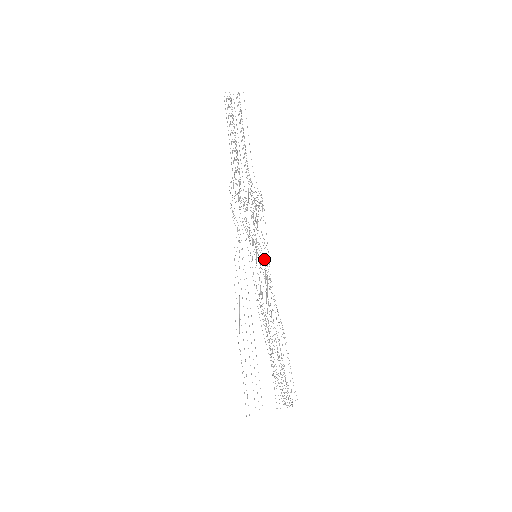
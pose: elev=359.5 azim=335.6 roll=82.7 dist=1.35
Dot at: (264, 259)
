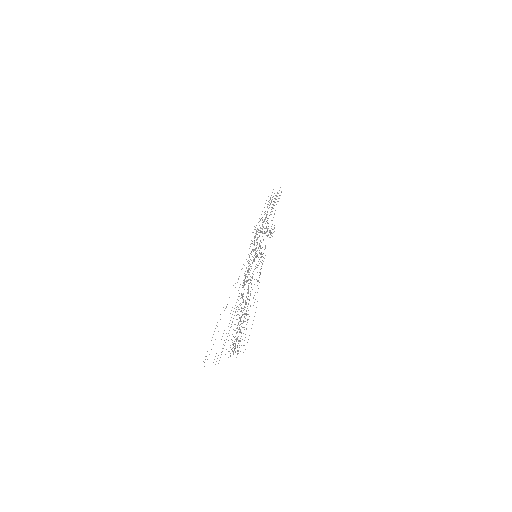
Dot at: occluded
